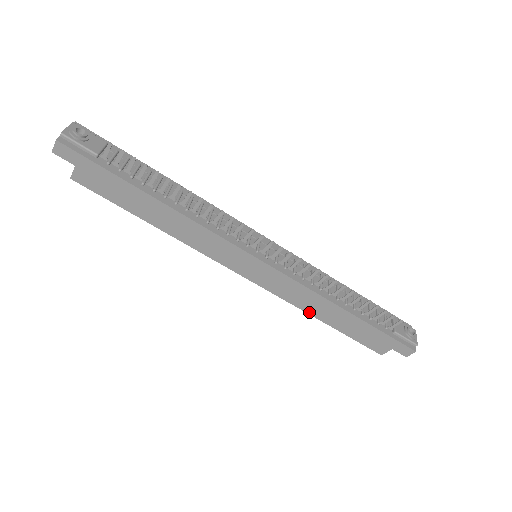
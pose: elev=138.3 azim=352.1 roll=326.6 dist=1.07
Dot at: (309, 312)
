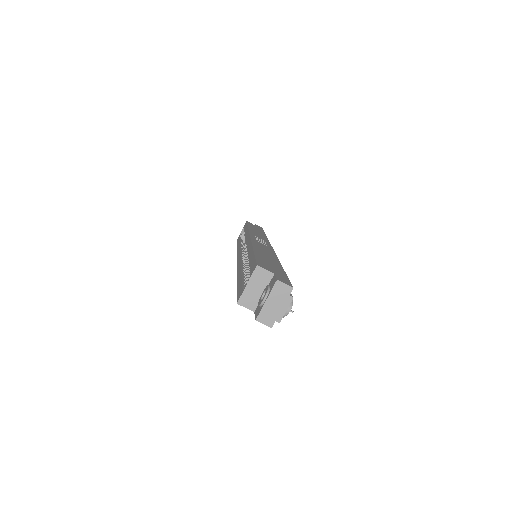
Dot at: occluded
